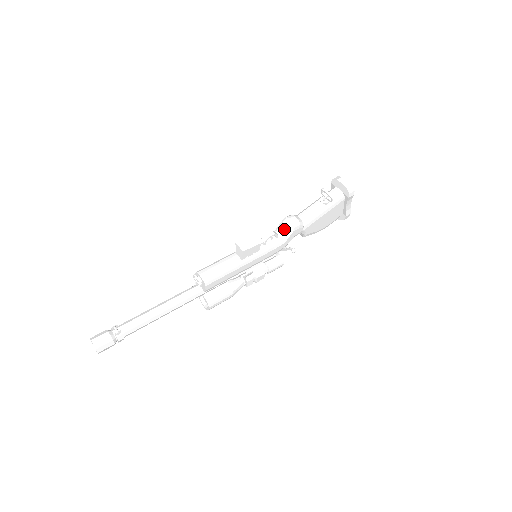
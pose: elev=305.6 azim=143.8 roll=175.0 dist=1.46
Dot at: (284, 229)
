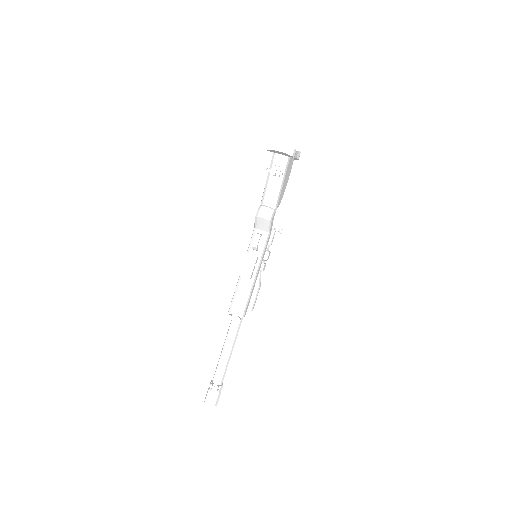
Dot at: (262, 226)
